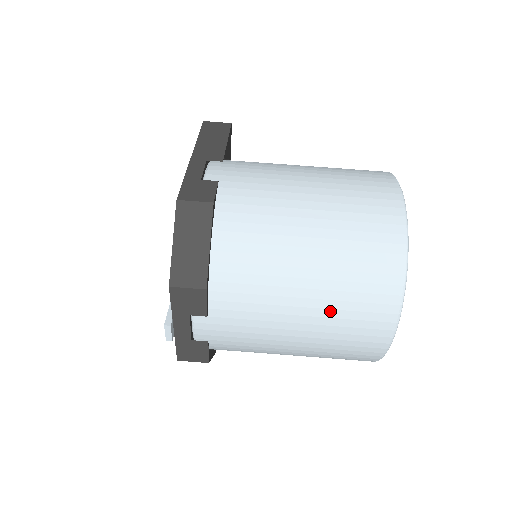
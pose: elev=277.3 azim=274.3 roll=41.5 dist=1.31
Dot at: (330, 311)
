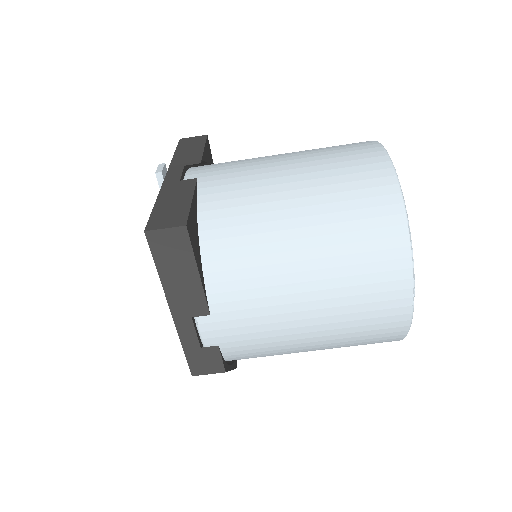
Dot at: occluded
